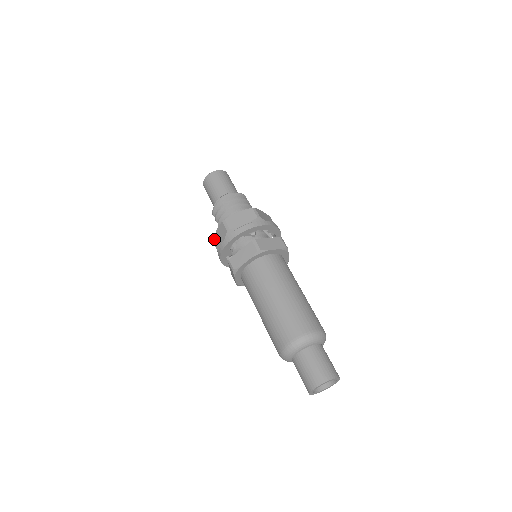
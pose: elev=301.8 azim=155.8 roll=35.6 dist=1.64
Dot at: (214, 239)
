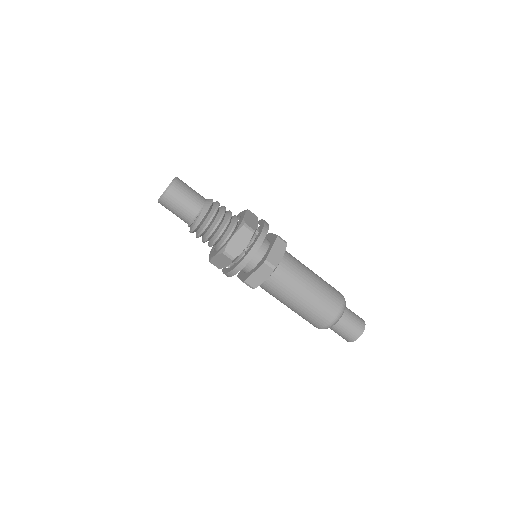
Dot at: occluded
